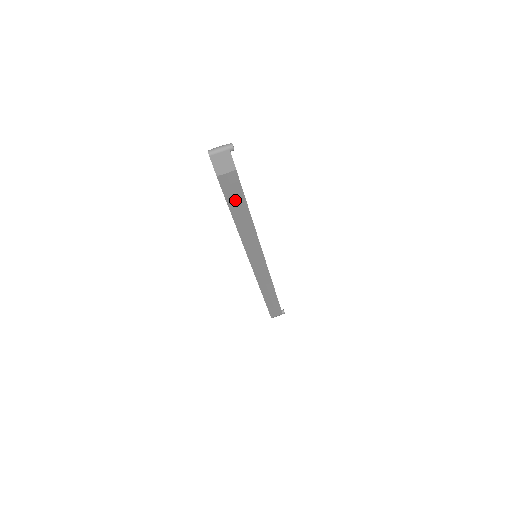
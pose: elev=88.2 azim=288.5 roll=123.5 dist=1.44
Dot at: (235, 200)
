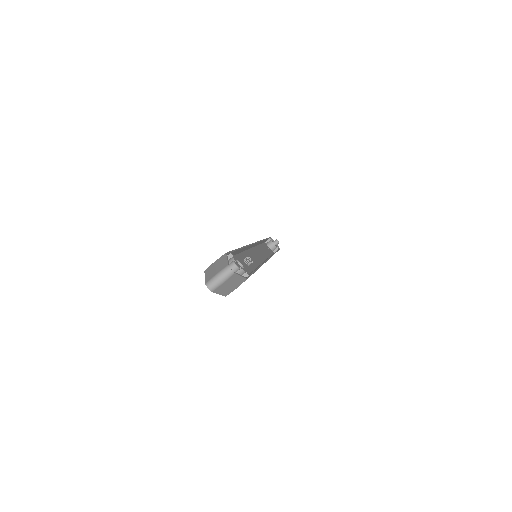
Dot at: occluded
